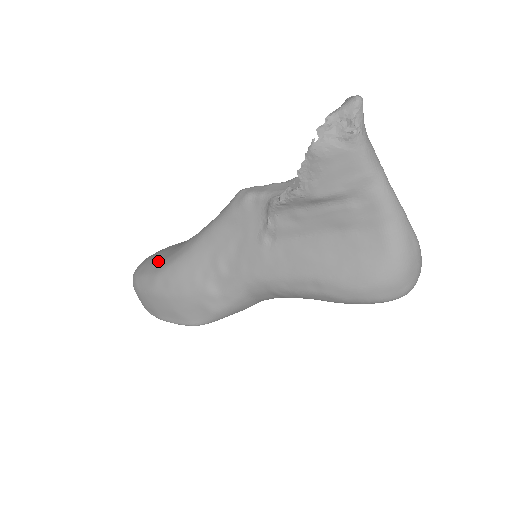
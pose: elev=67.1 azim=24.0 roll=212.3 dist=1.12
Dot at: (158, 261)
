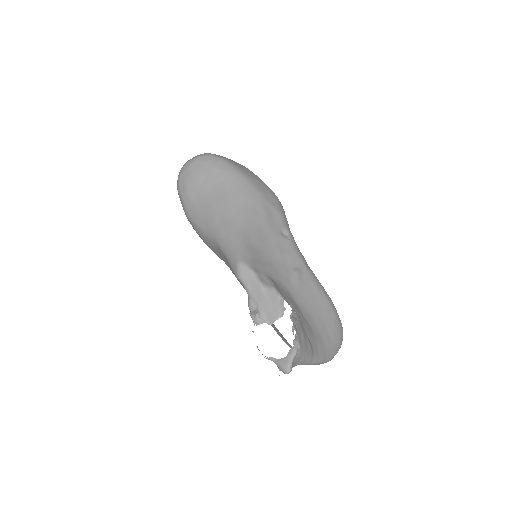
Dot at: (192, 201)
